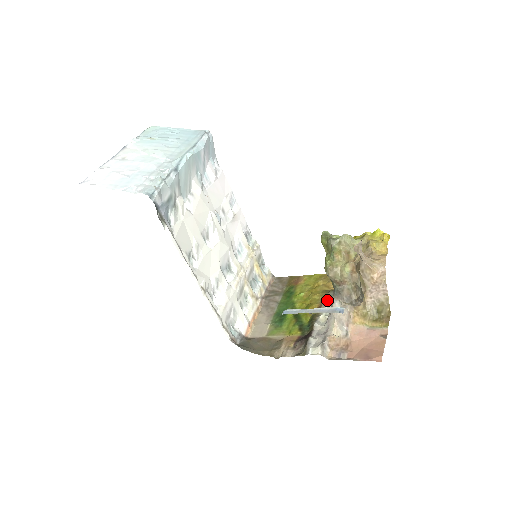
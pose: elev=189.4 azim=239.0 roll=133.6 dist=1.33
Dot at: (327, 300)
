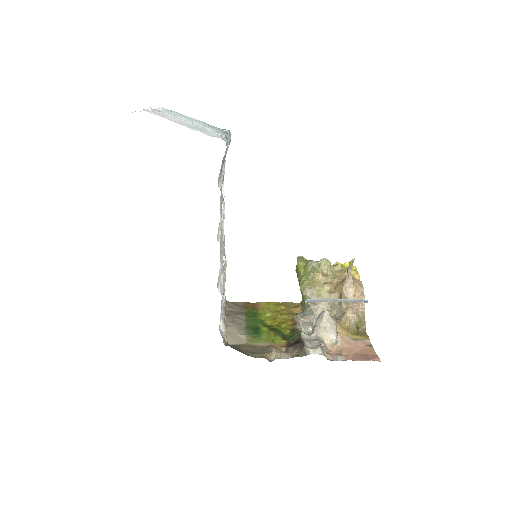
Dot at: (299, 319)
